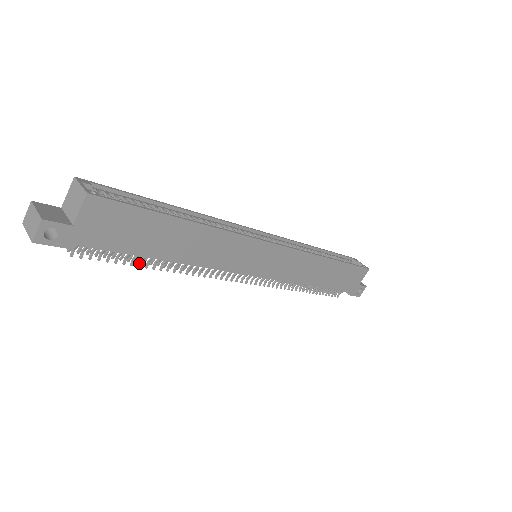
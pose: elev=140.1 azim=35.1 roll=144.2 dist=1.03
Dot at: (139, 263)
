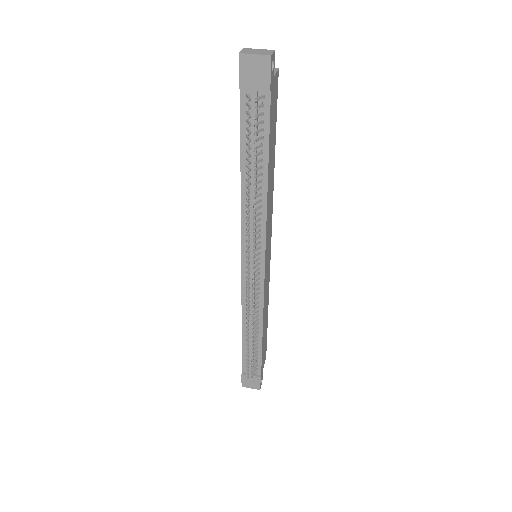
Dot at: (255, 163)
